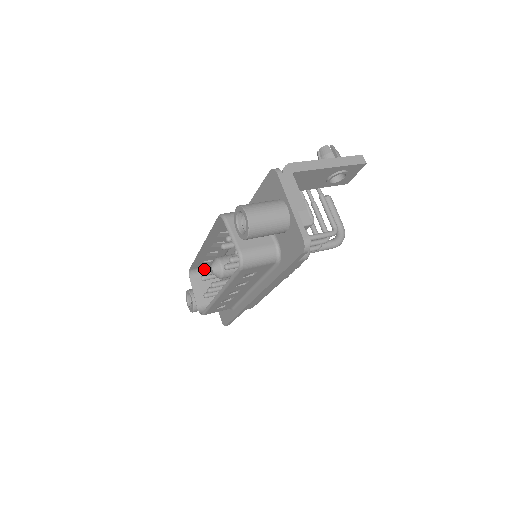
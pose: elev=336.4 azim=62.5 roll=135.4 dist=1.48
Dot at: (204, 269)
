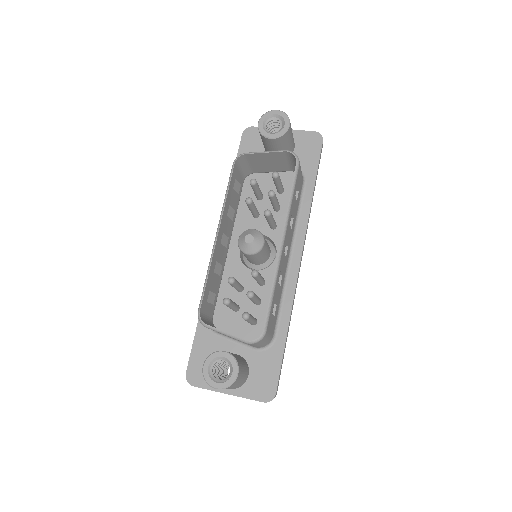
Dot at: (207, 321)
